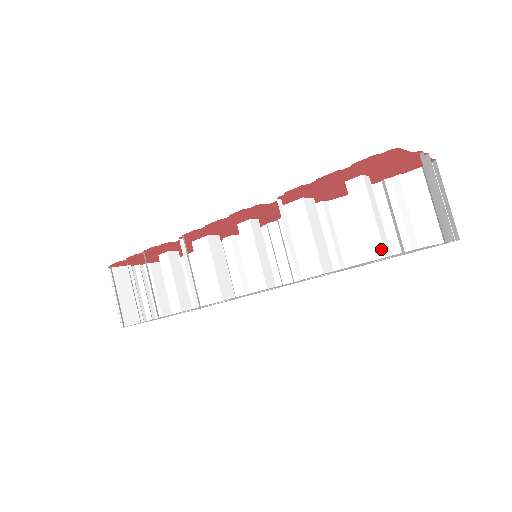
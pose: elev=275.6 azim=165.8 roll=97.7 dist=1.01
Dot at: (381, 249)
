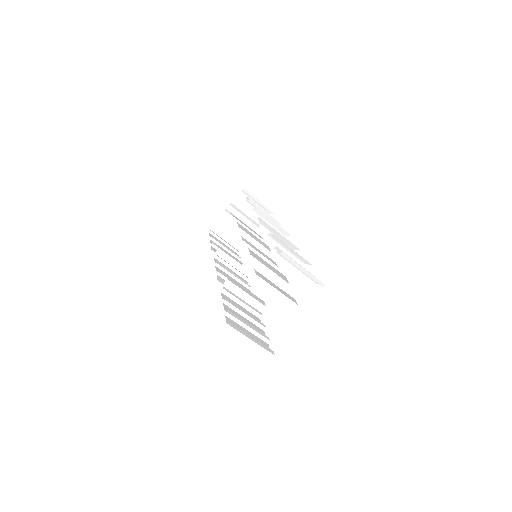
Dot at: (285, 310)
